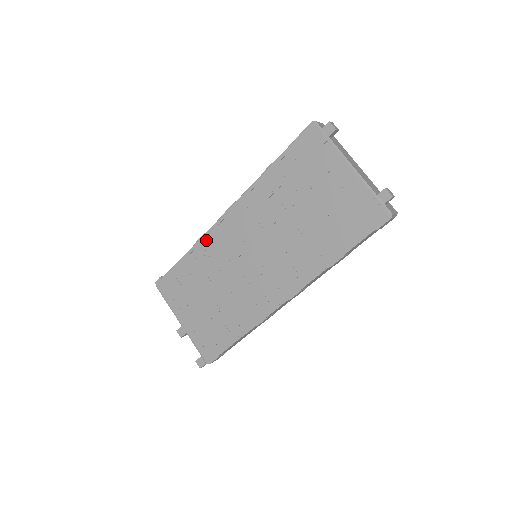
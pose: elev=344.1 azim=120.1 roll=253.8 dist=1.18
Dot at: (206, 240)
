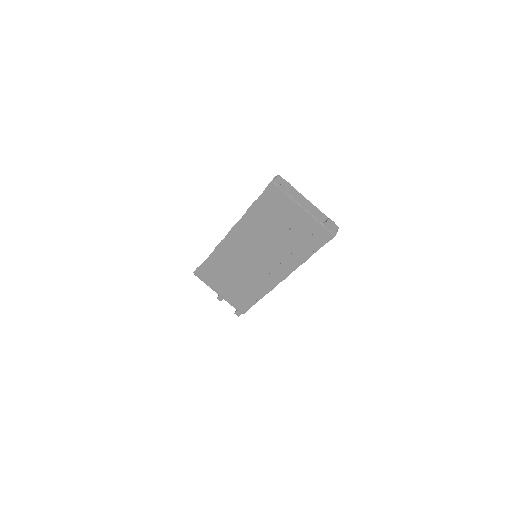
Dot at: (220, 249)
